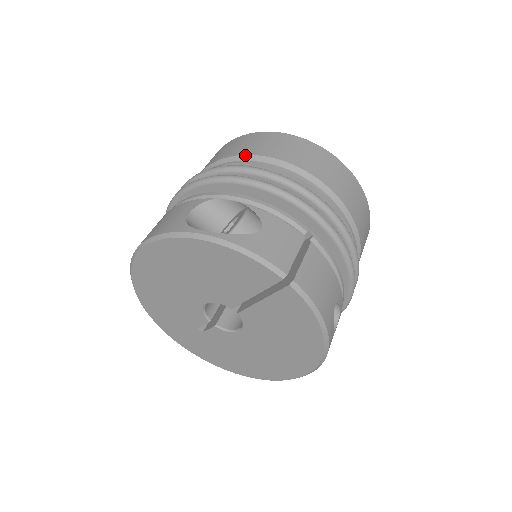
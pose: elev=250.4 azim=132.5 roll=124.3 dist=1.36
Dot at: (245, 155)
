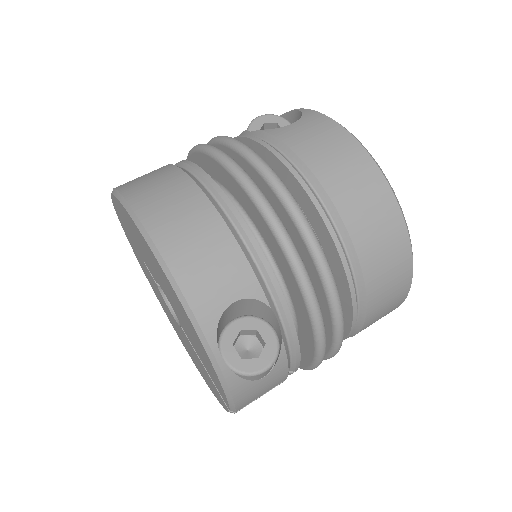
Dot at: (356, 253)
